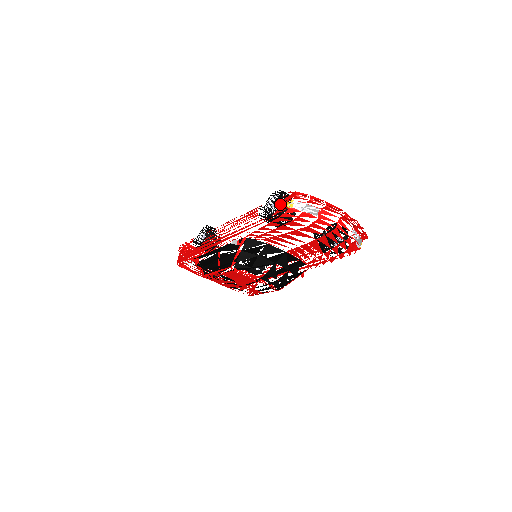
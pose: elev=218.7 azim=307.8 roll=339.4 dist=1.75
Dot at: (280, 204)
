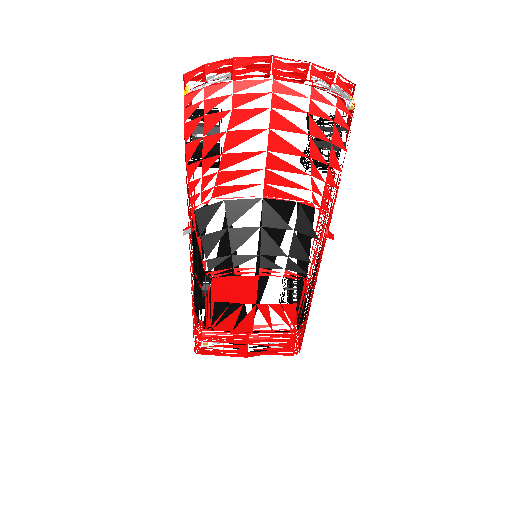
Dot at: occluded
